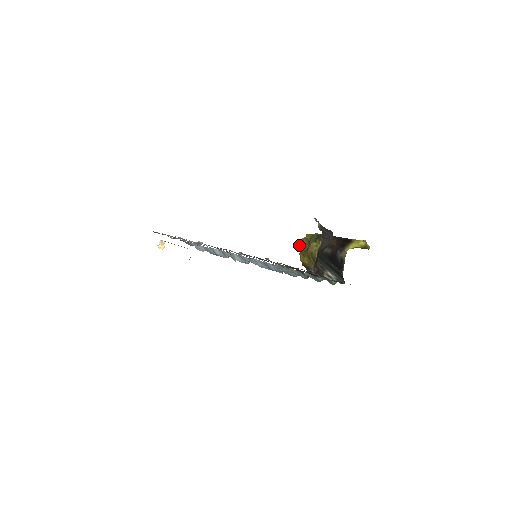
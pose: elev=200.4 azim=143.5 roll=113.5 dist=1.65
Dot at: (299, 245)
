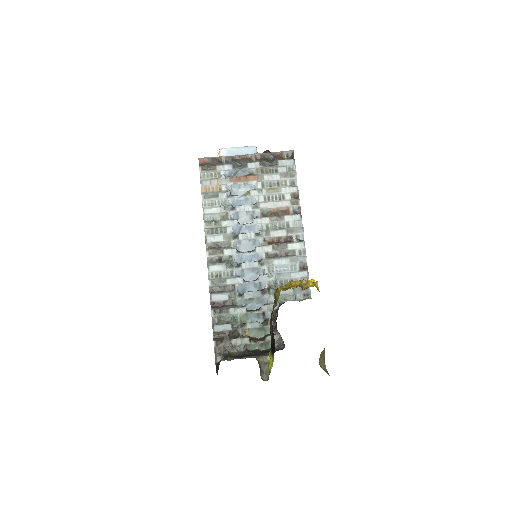
Dot at: (277, 288)
